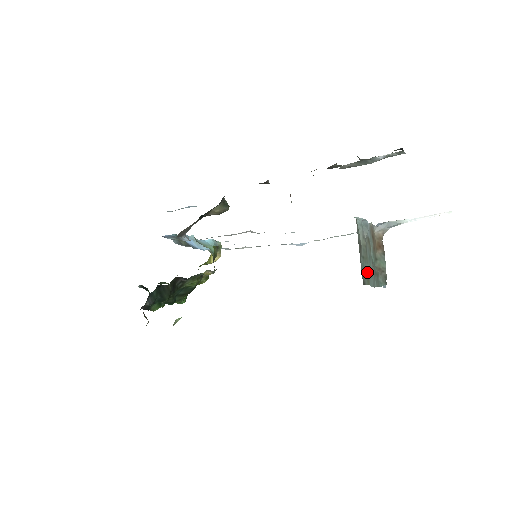
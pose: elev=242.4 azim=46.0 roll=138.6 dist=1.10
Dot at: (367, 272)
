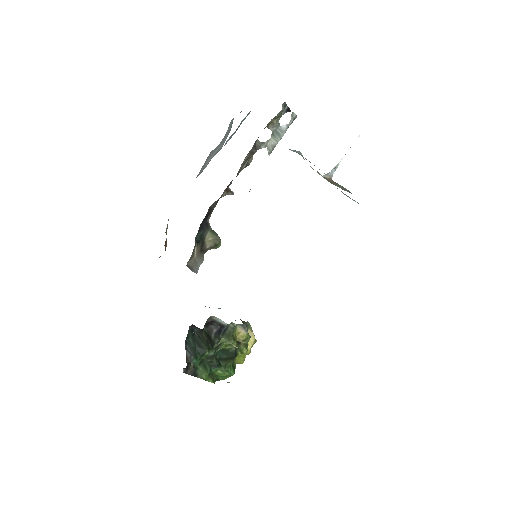
Dot at: occluded
